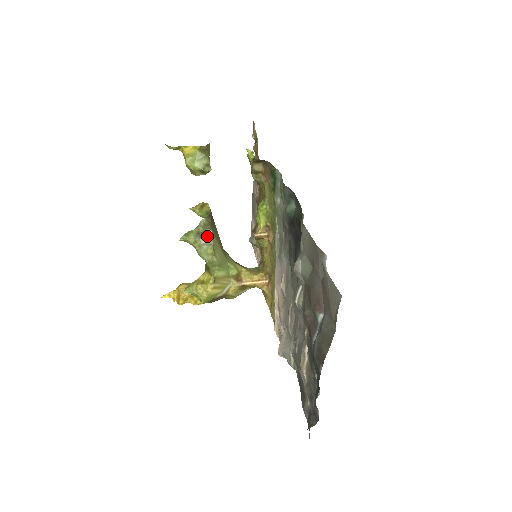
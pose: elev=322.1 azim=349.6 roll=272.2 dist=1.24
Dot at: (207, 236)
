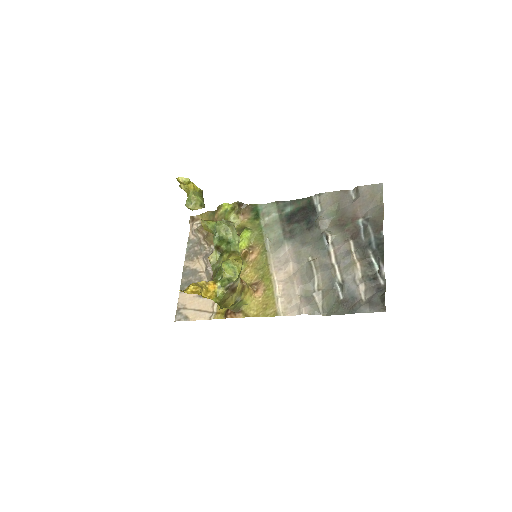
Dot at: occluded
